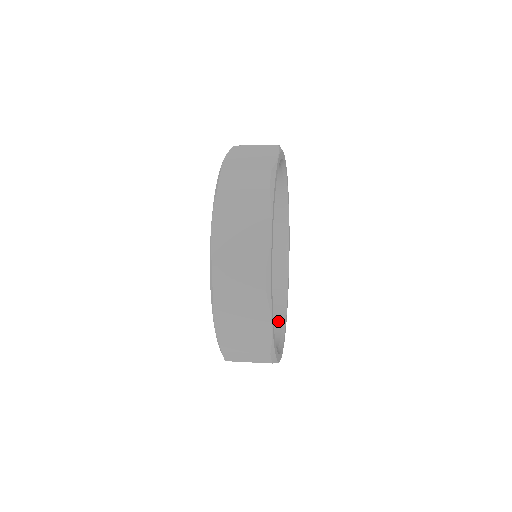
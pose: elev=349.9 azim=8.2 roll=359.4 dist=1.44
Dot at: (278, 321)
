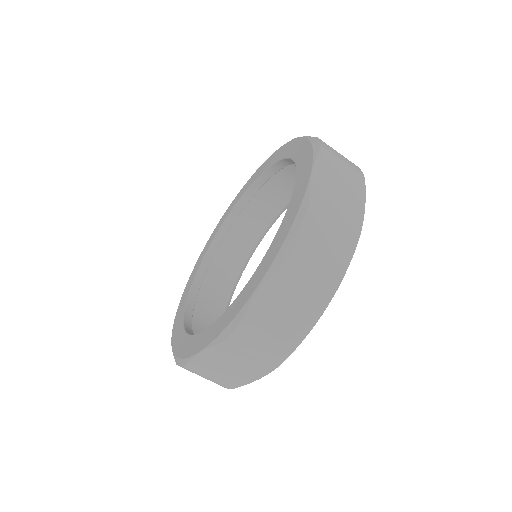
Dot at: (225, 299)
